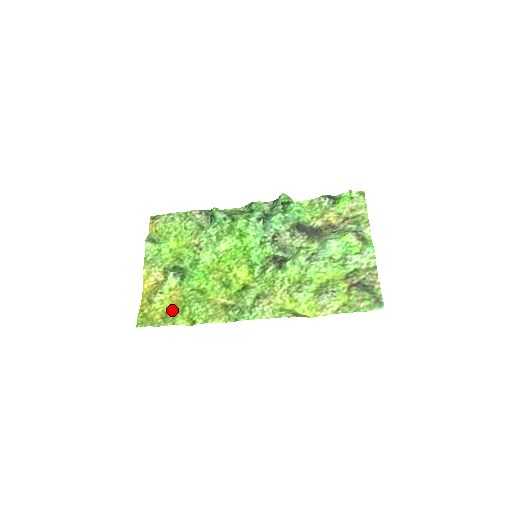
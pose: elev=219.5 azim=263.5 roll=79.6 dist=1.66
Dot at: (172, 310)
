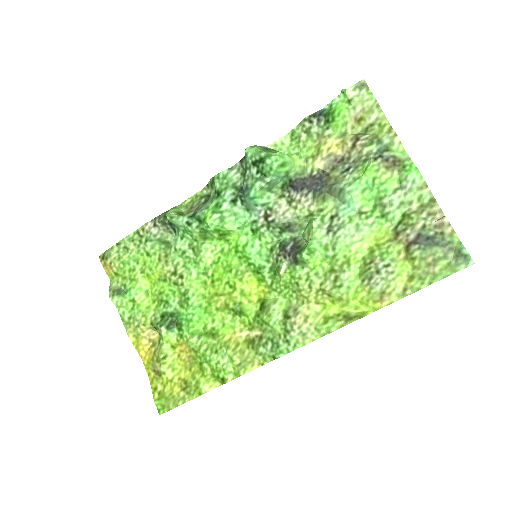
Dot at: (189, 373)
